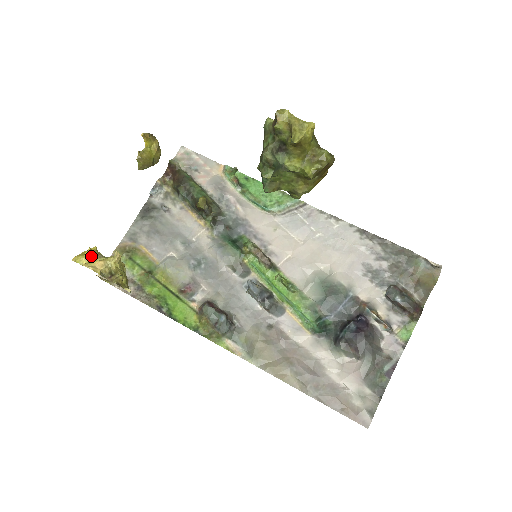
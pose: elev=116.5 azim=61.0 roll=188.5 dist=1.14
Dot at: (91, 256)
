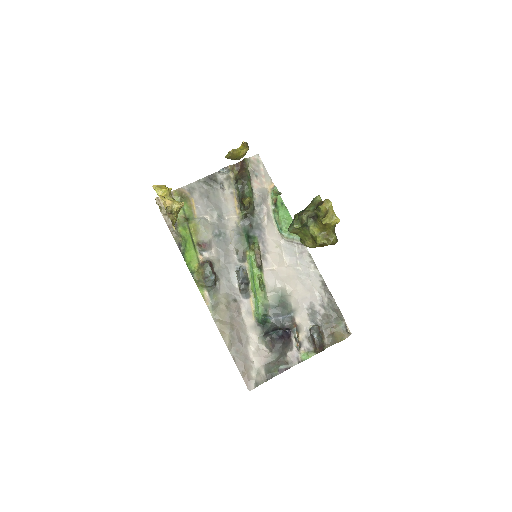
Dot at: (166, 193)
